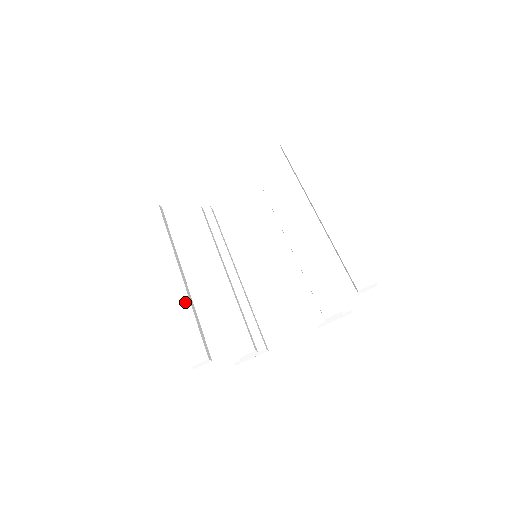
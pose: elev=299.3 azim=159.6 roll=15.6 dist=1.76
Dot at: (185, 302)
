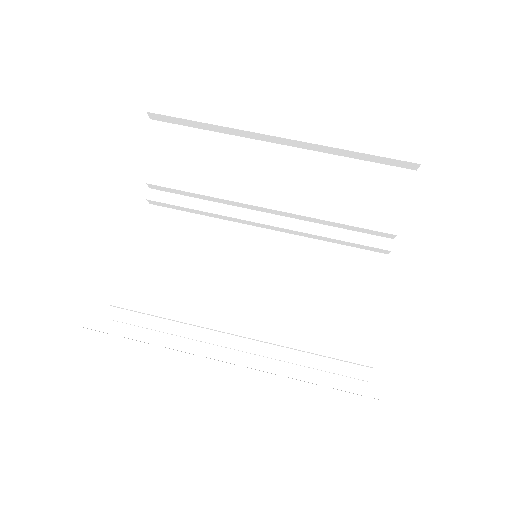
Dot at: (273, 383)
